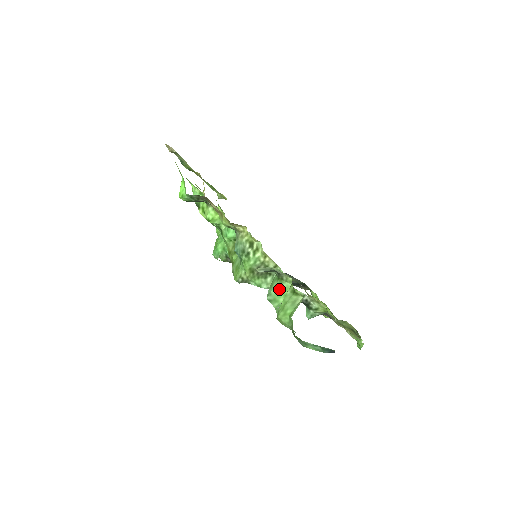
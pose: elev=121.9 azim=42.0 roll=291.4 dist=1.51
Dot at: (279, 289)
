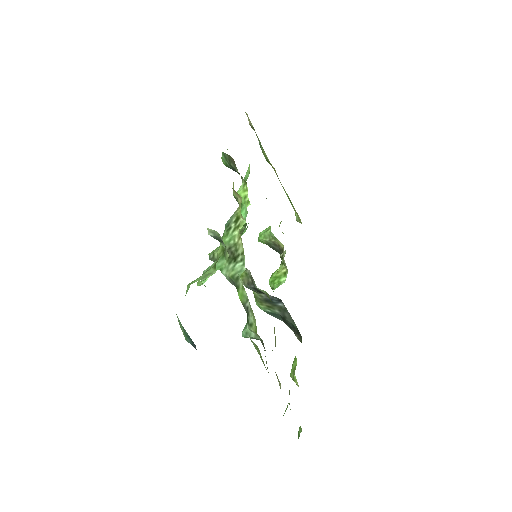
Dot at: (216, 264)
